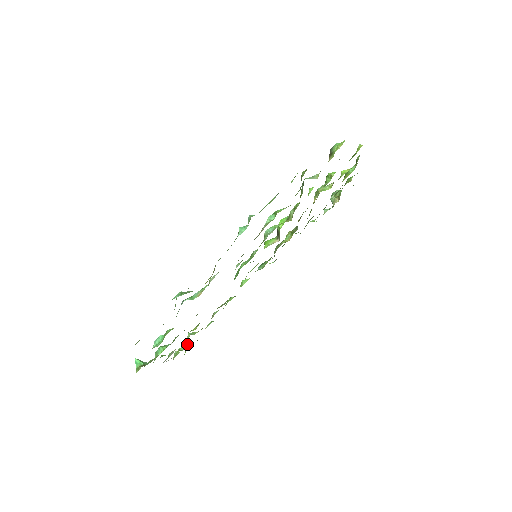
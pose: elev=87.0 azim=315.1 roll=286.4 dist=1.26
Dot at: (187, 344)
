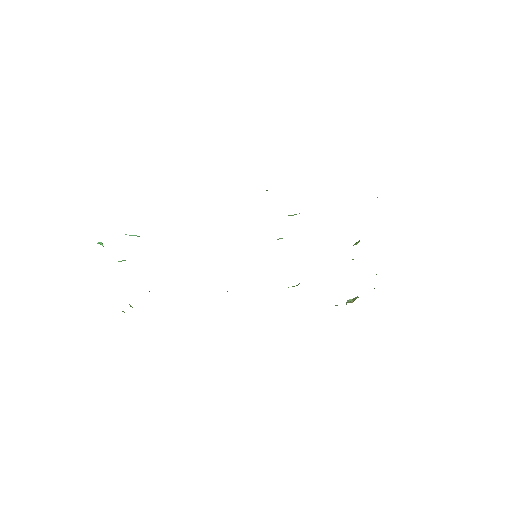
Dot at: occluded
